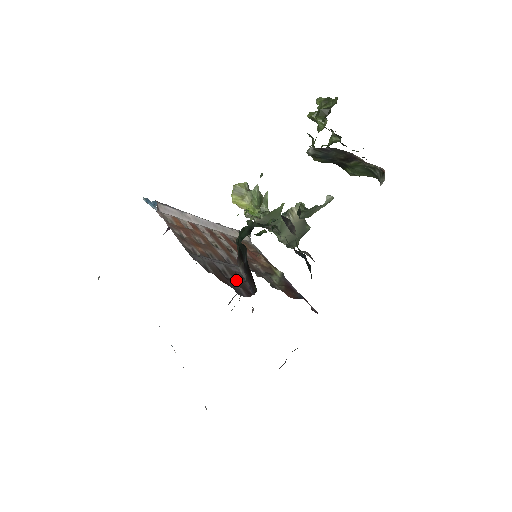
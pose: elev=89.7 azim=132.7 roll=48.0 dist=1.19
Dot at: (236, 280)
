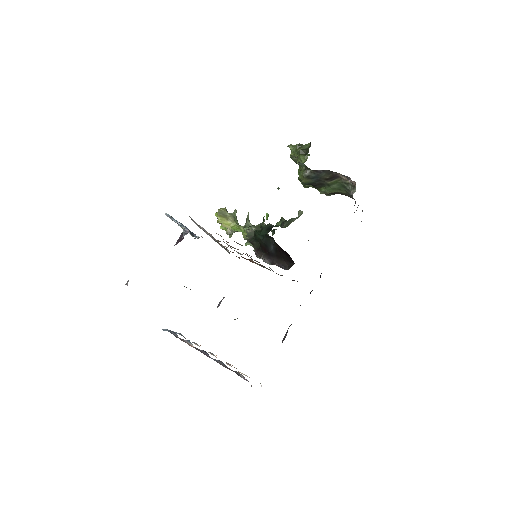
Dot at: occluded
